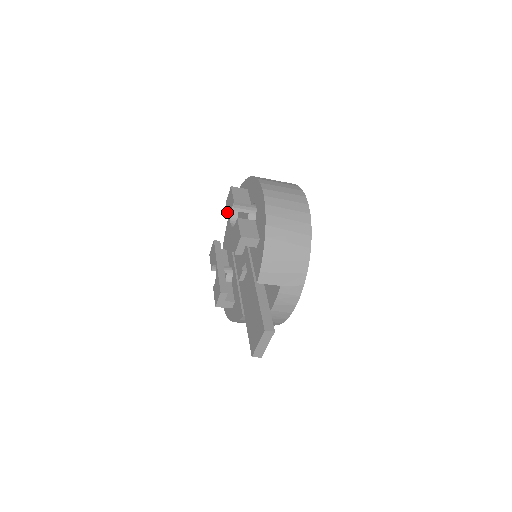
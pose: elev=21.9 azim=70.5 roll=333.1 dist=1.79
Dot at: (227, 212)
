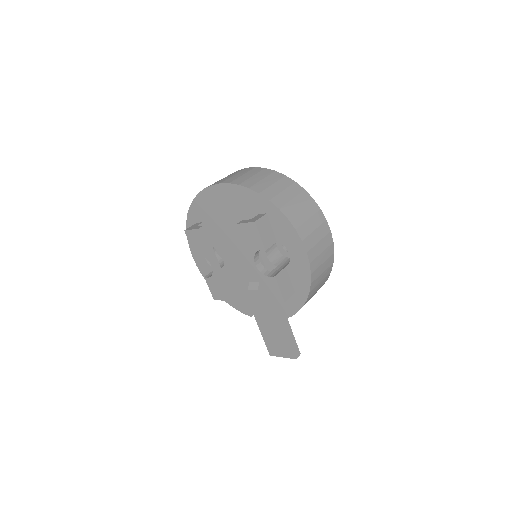
Dot at: (244, 242)
